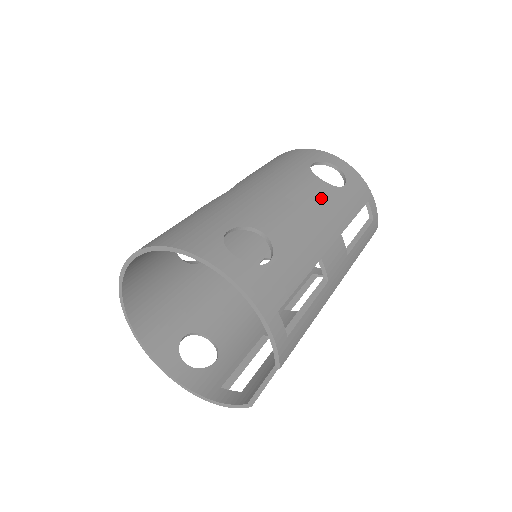
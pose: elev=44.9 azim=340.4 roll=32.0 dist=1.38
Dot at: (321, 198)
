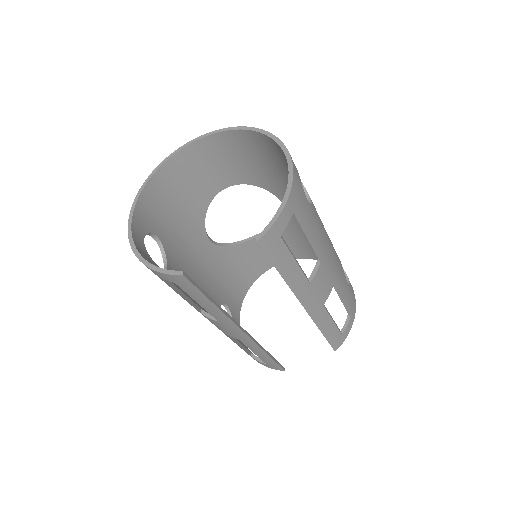
Dot at: (338, 259)
